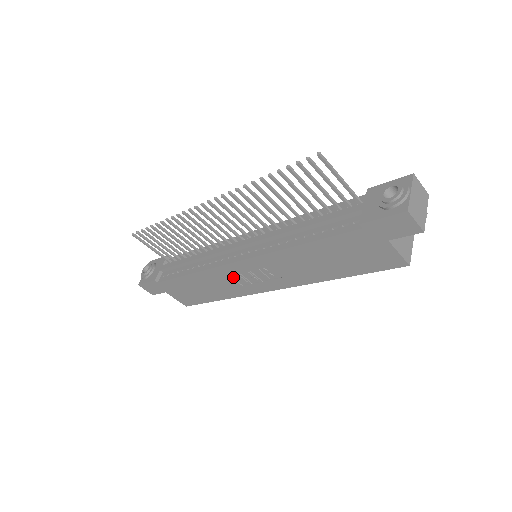
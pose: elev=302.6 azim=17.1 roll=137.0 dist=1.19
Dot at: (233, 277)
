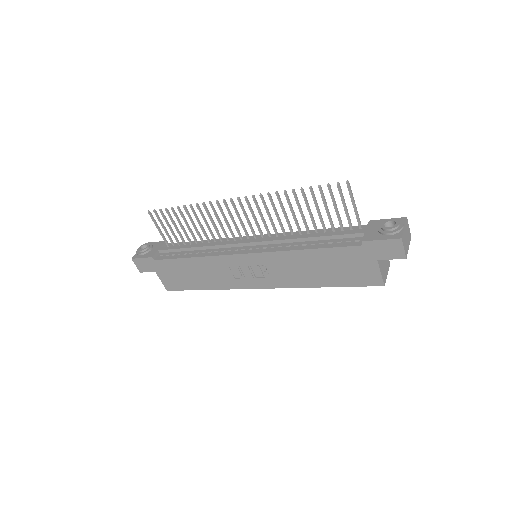
Dot at: (231, 268)
